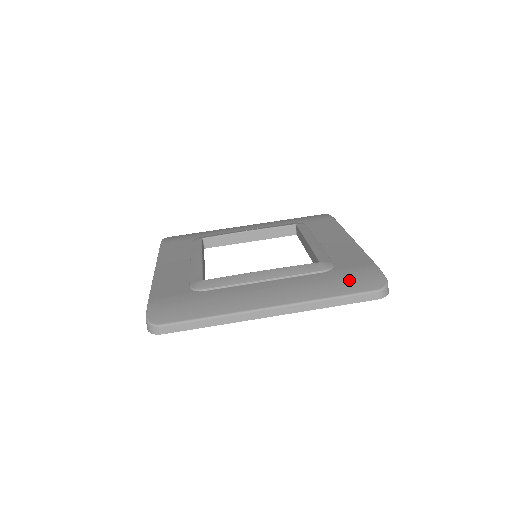
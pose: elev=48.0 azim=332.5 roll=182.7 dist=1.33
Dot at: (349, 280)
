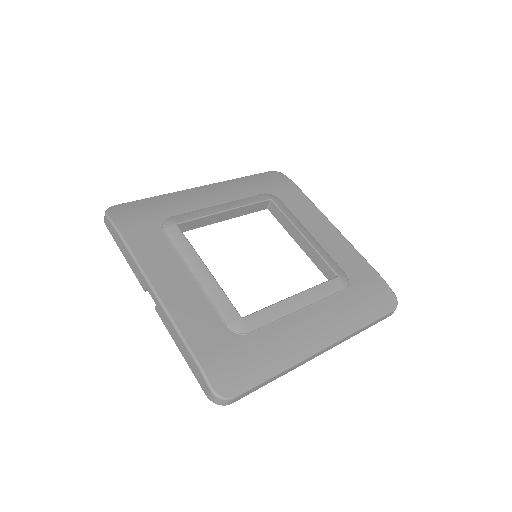
Dot at: (371, 300)
